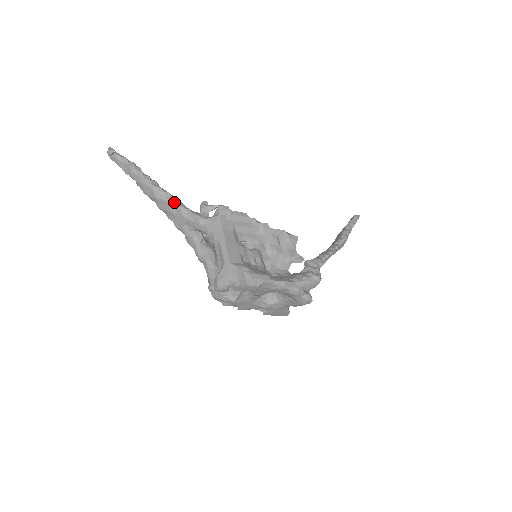
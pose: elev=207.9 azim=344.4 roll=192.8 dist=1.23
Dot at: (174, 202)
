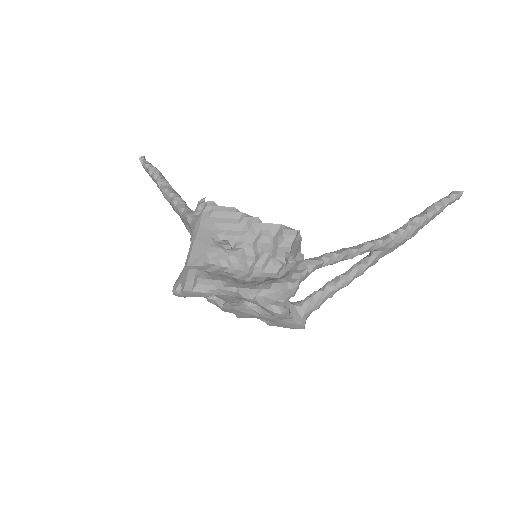
Dot at: (175, 202)
